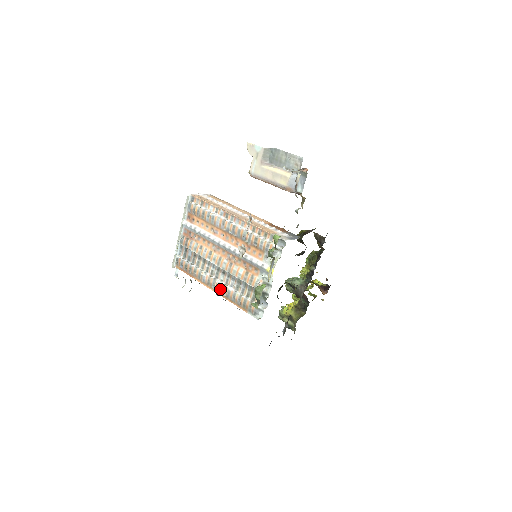
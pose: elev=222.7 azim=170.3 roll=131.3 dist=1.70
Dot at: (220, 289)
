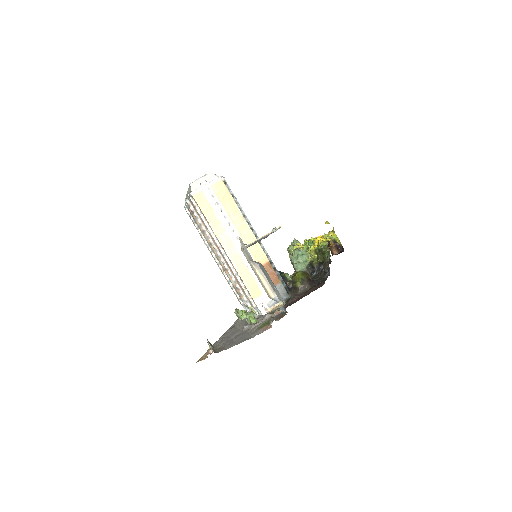
Dot at: occluded
